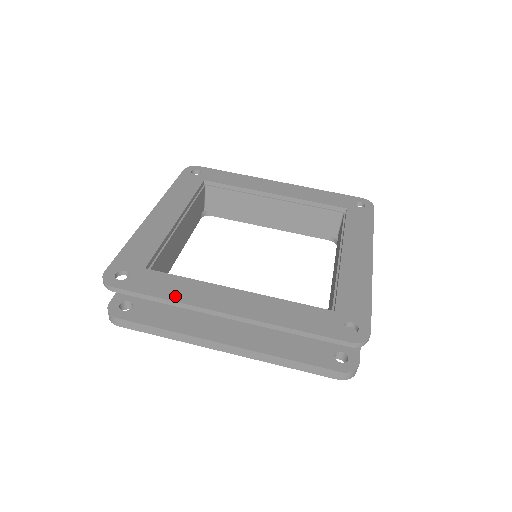
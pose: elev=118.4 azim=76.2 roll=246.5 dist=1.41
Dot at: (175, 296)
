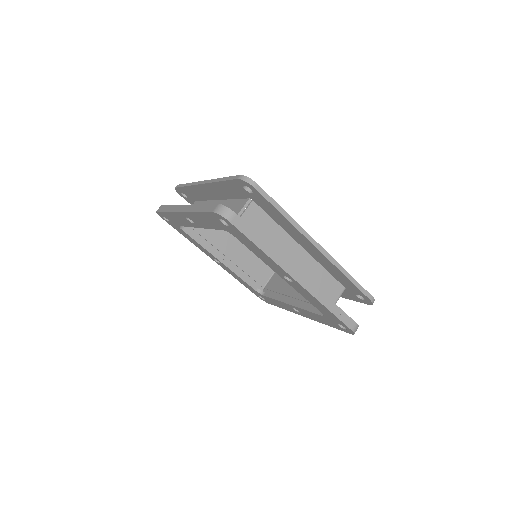
Dot at: occluded
